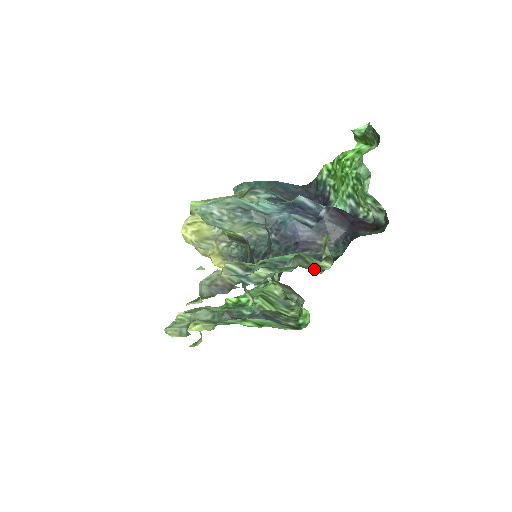
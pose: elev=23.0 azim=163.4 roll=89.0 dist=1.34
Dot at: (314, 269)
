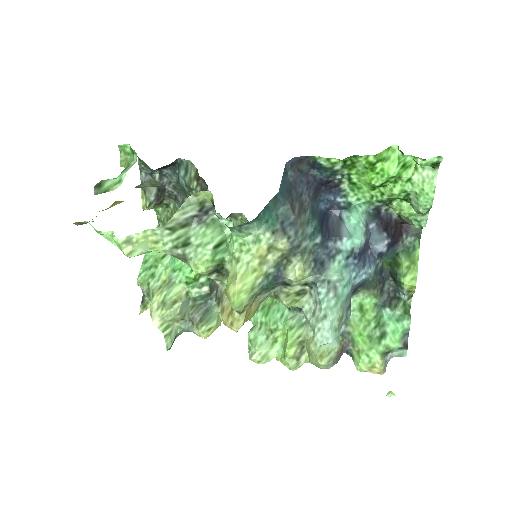
Dot at: (382, 291)
